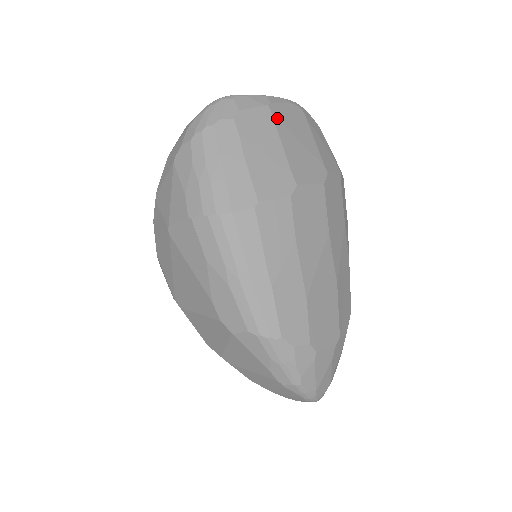
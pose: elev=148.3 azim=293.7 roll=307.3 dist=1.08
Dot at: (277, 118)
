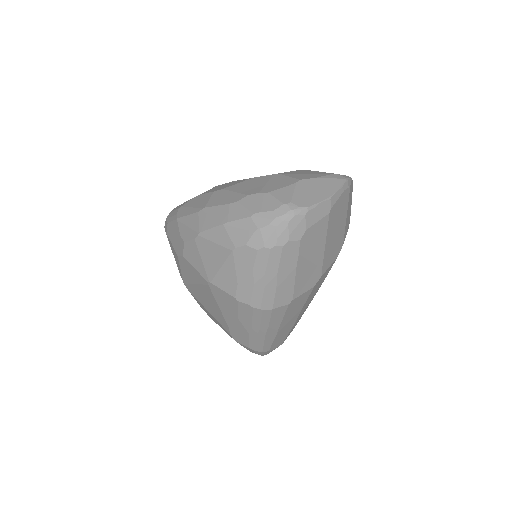
Dot at: (330, 222)
